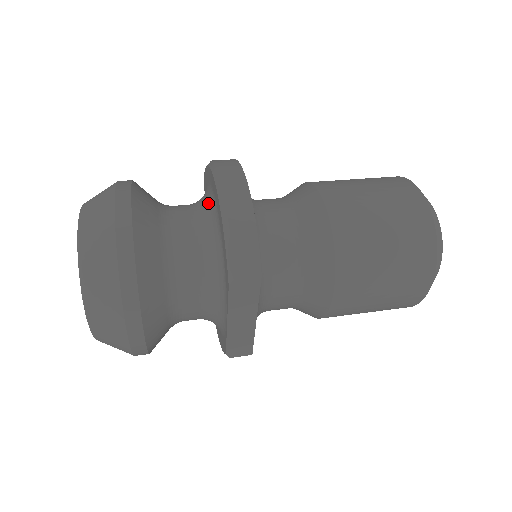
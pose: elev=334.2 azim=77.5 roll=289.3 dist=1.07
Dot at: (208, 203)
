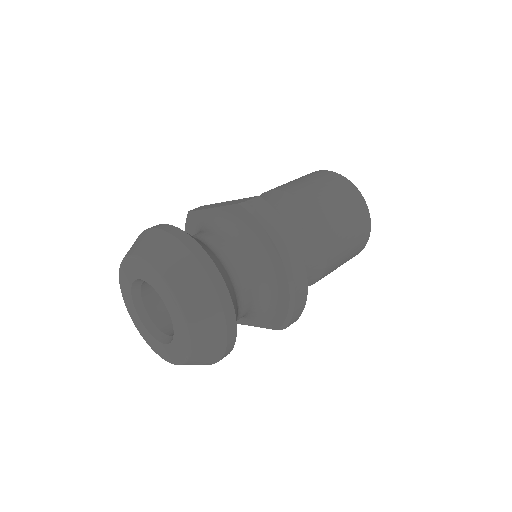
Dot at: (262, 263)
